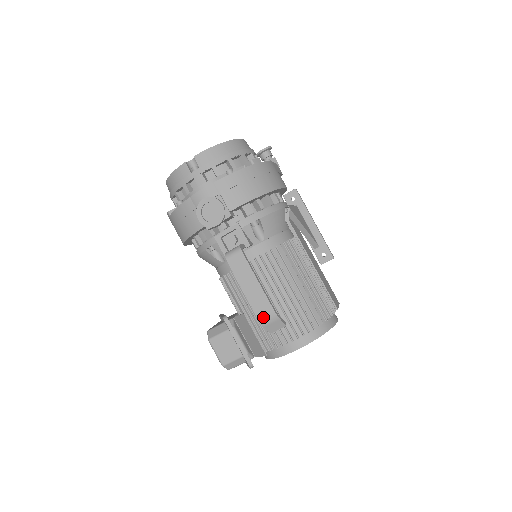
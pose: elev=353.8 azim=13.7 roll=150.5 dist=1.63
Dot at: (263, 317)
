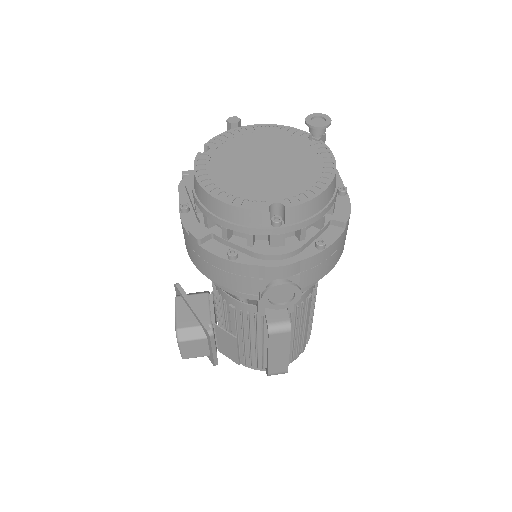
Dot at: (274, 374)
